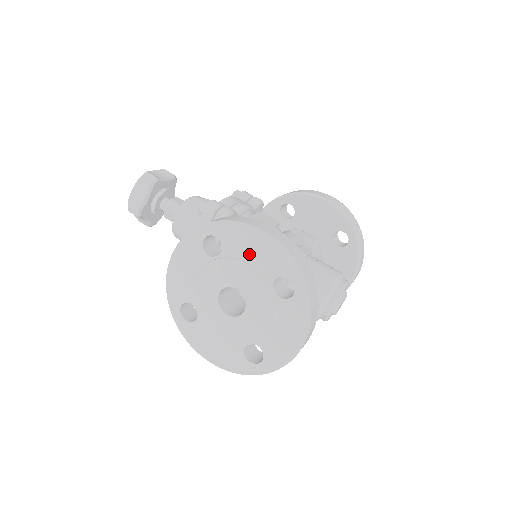
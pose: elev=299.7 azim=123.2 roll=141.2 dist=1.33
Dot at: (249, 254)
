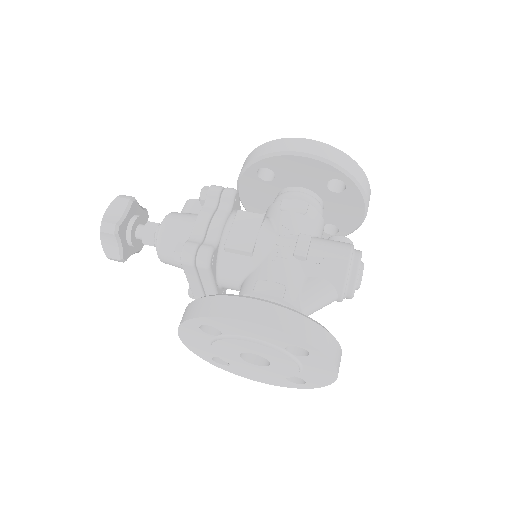
Dot at: (249, 335)
